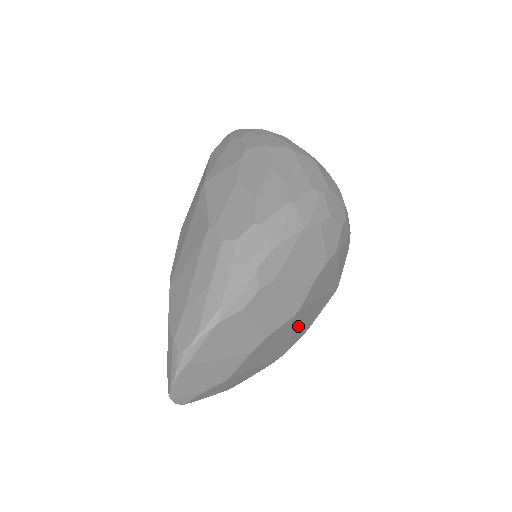
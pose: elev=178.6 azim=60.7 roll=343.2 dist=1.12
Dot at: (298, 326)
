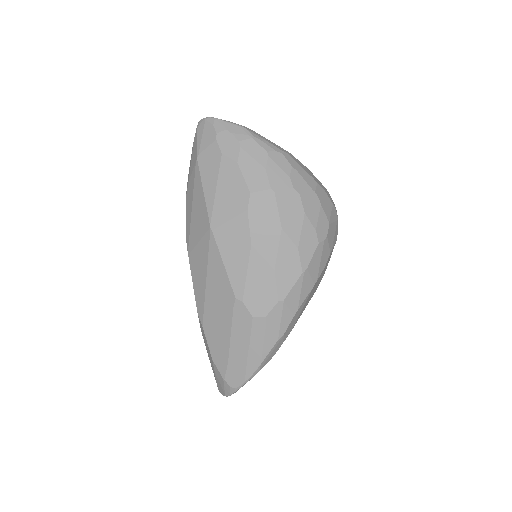
Dot at: occluded
